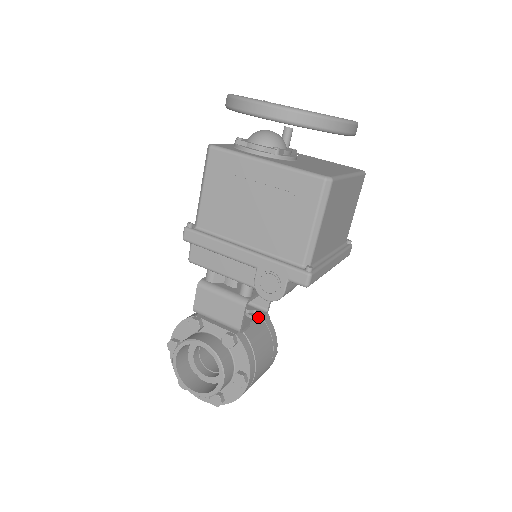
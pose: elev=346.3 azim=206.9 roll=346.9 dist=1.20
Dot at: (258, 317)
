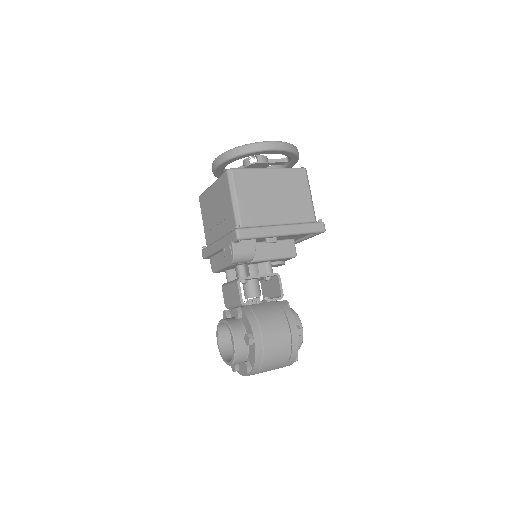
Dot at: (268, 299)
